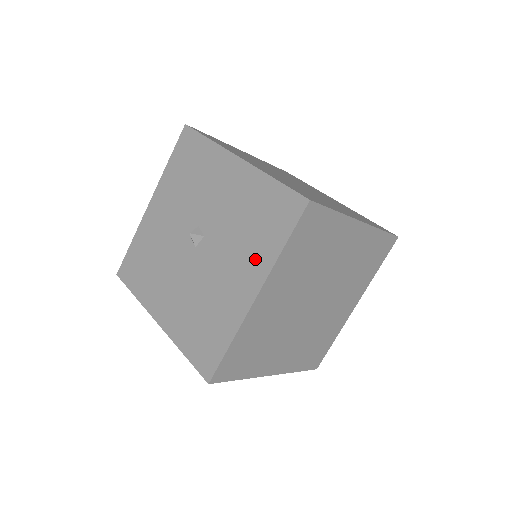
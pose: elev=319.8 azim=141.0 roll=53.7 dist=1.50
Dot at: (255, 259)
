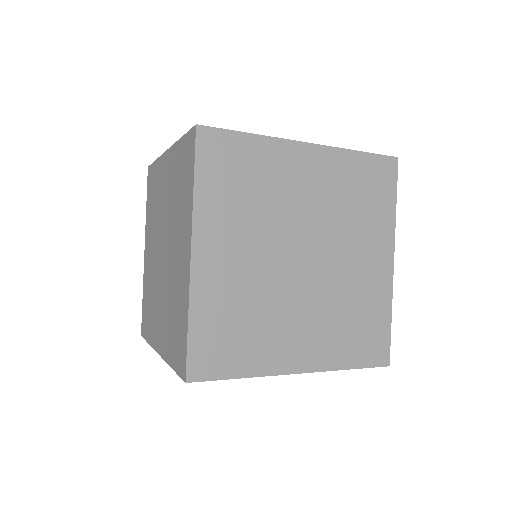
Dot at: occluded
